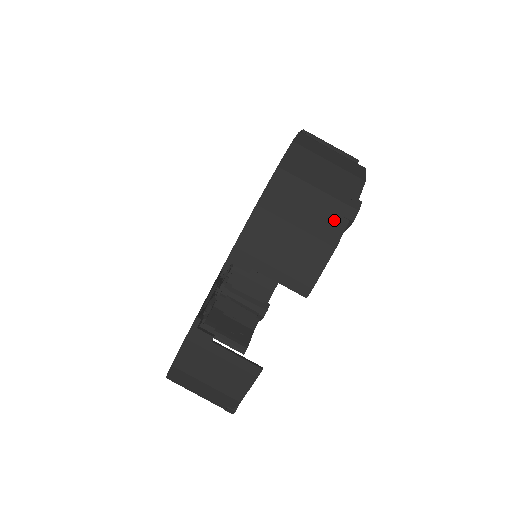
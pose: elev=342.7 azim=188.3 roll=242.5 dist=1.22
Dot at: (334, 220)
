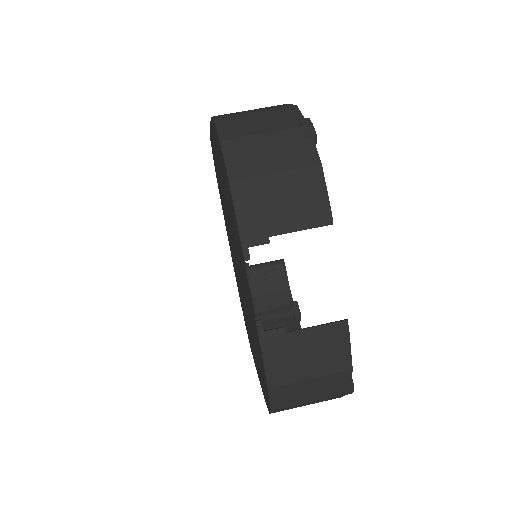
Dot at: (300, 145)
